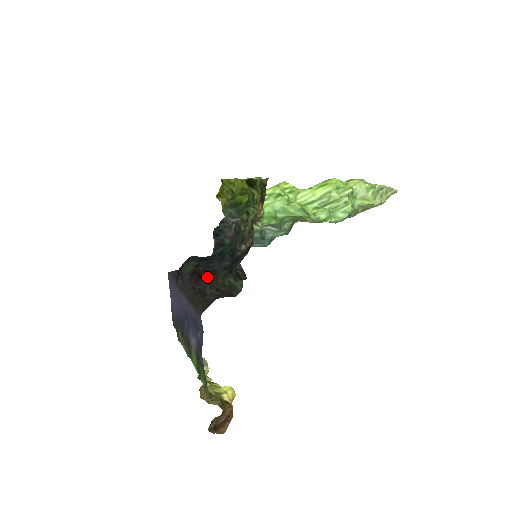
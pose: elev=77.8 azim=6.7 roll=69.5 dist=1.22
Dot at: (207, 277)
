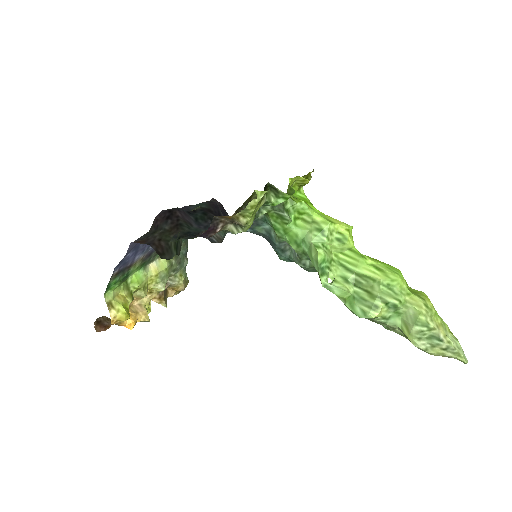
Dot at: (171, 224)
